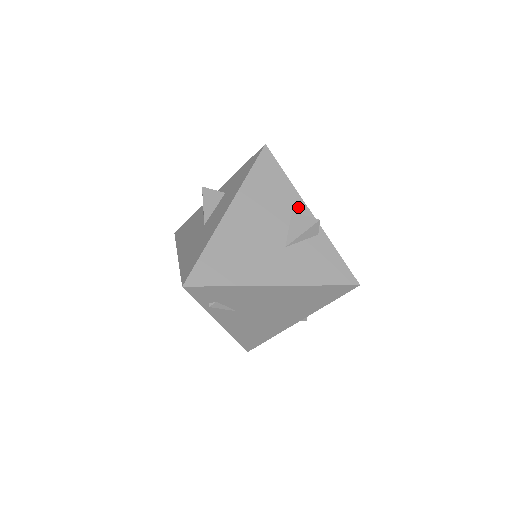
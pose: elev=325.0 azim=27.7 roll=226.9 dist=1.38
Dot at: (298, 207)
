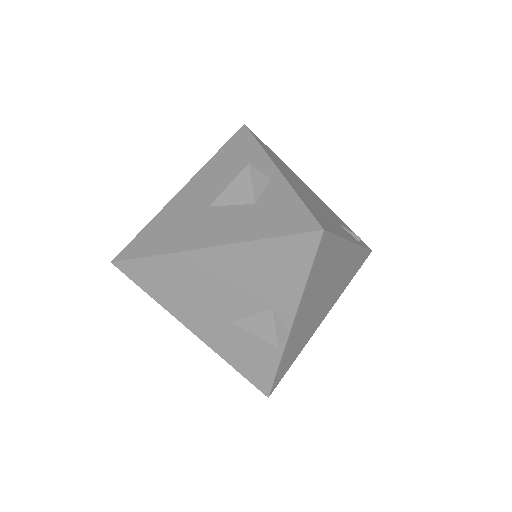
Dot at: (284, 311)
